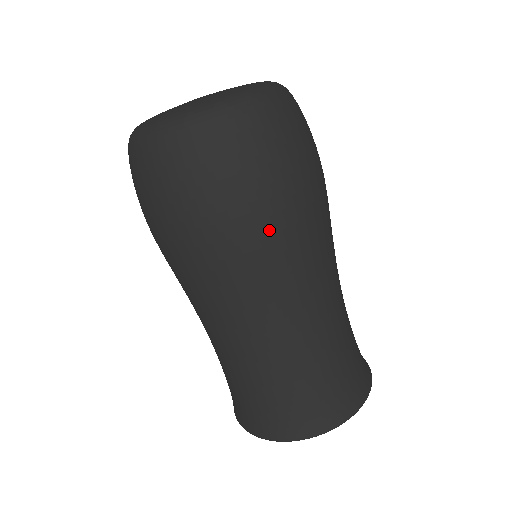
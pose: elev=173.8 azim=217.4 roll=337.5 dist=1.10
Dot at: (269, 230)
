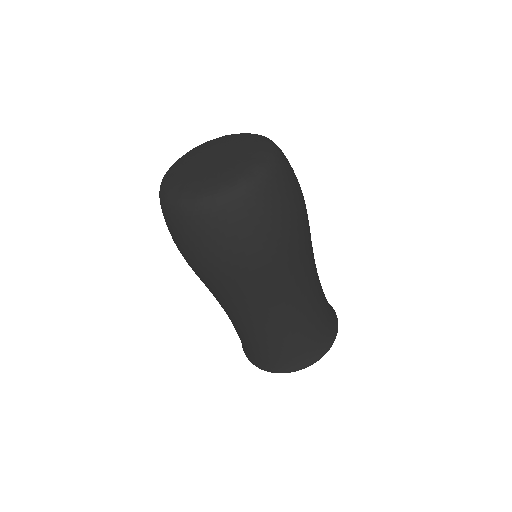
Dot at: (283, 256)
